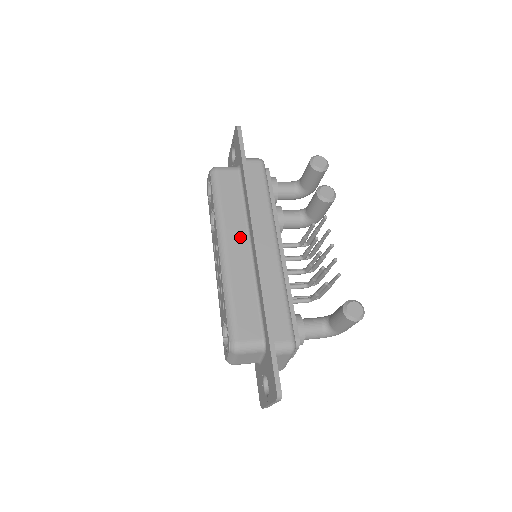
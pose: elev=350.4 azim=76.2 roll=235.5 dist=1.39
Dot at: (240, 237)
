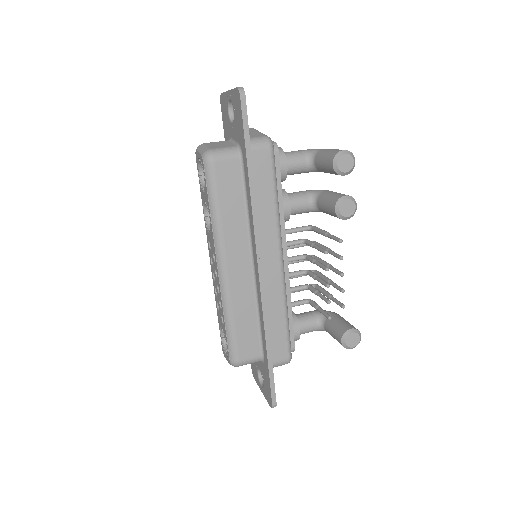
Dot at: (241, 253)
